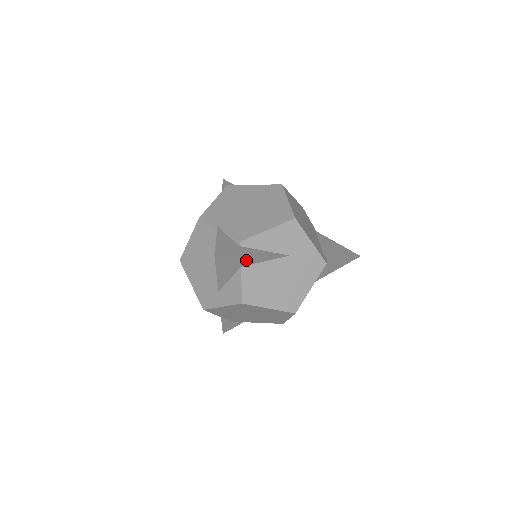
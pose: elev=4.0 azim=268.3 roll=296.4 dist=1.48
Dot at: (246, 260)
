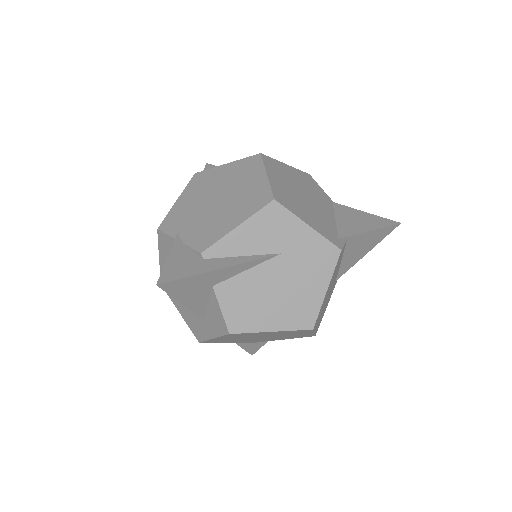
Dot at: (214, 277)
